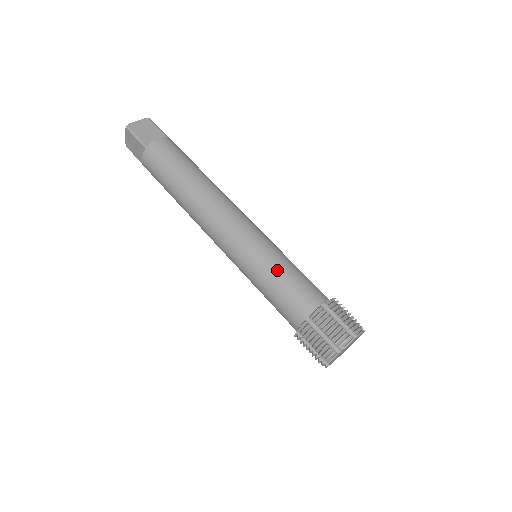
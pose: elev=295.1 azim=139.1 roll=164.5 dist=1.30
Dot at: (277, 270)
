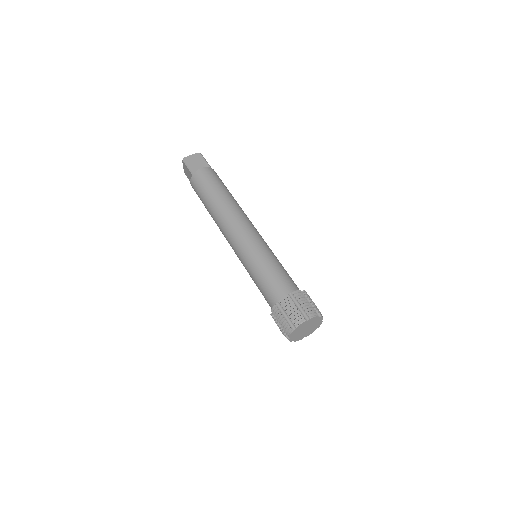
Dot at: (263, 266)
